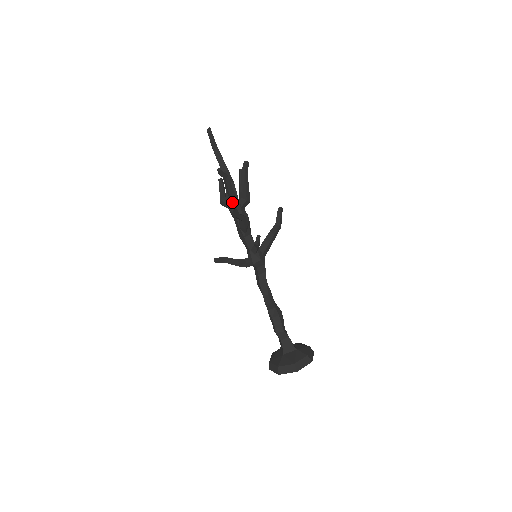
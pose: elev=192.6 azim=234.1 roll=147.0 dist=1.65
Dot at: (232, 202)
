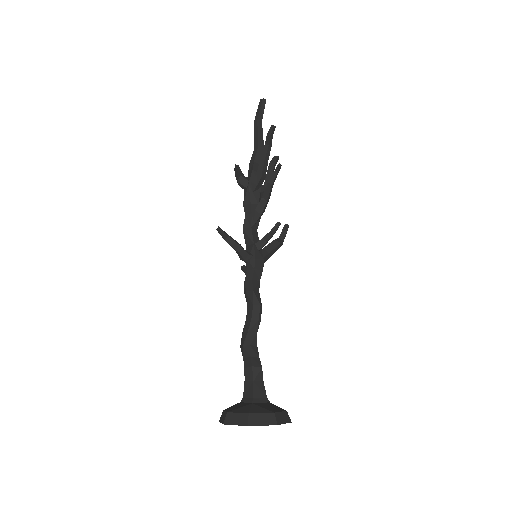
Dot at: (259, 177)
